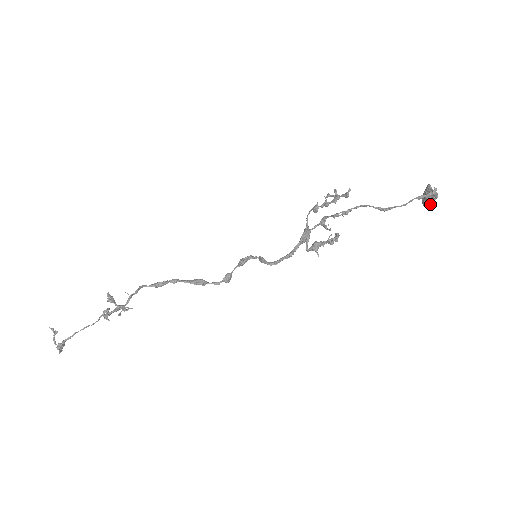
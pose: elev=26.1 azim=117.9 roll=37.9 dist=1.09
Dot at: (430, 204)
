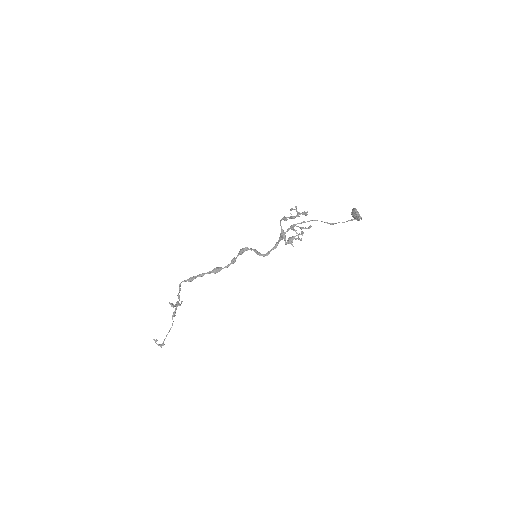
Dot at: (357, 220)
